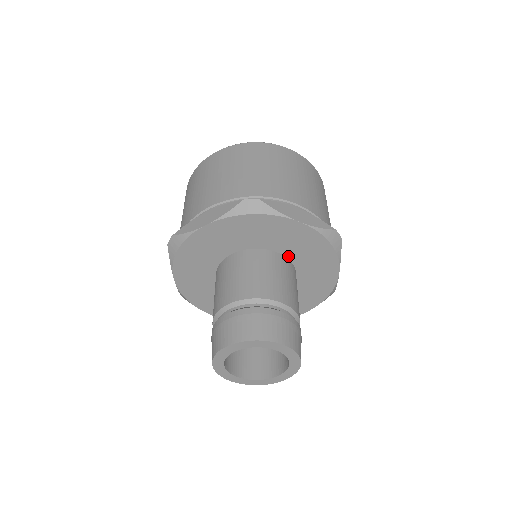
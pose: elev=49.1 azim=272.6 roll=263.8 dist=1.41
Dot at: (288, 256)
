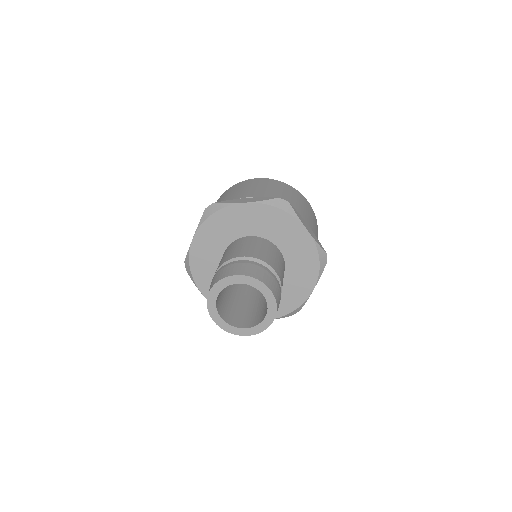
Dot at: (260, 235)
